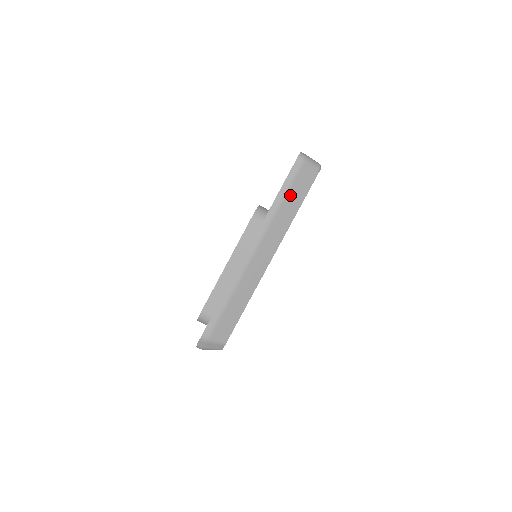
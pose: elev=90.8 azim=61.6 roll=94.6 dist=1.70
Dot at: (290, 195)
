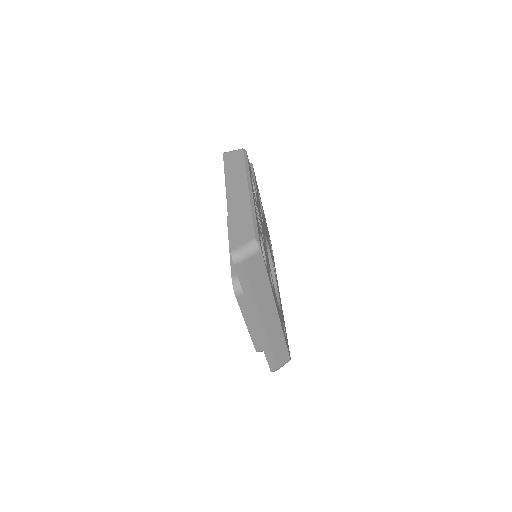
Dot at: (253, 284)
